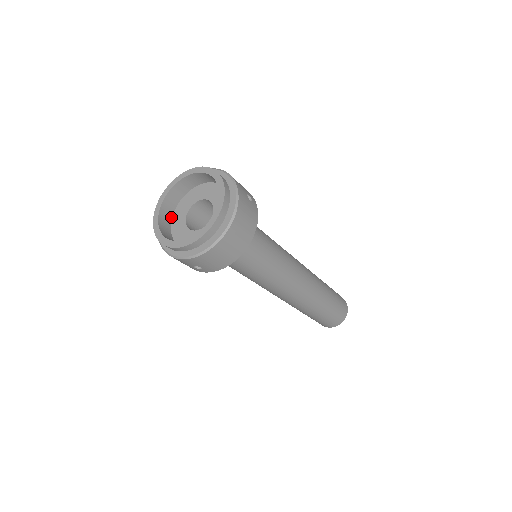
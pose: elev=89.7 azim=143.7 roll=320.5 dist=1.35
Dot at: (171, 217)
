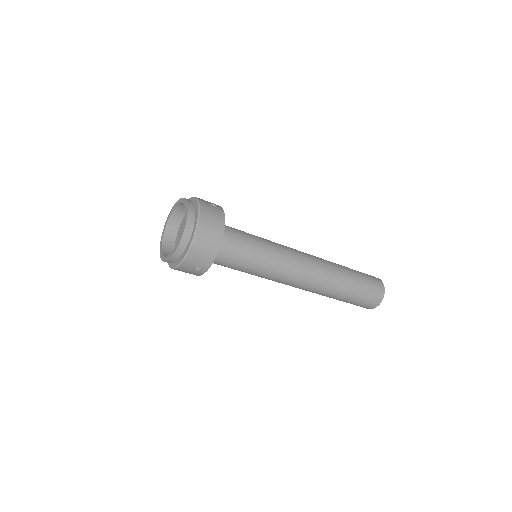
Dot at: occluded
